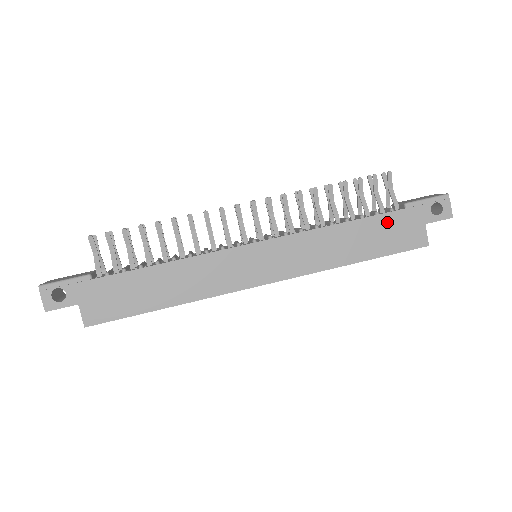
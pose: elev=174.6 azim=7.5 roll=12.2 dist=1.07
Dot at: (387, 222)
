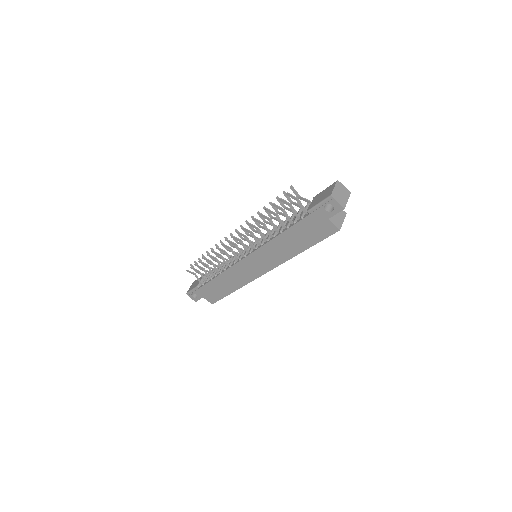
Dot at: (303, 226)
